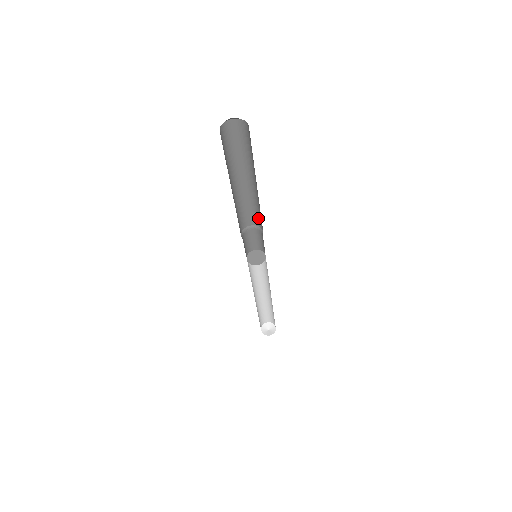
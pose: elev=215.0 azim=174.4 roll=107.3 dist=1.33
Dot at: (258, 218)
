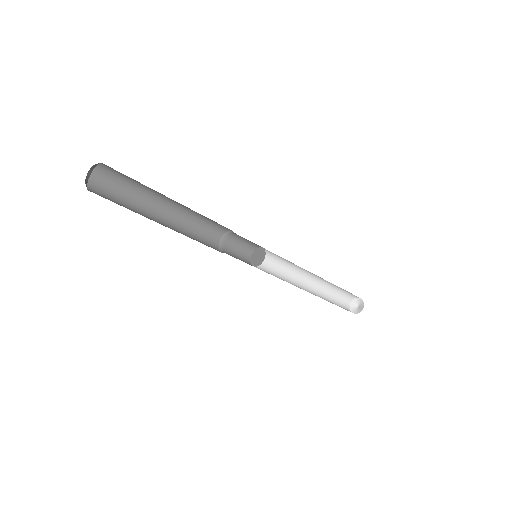
Dot at: occluded
